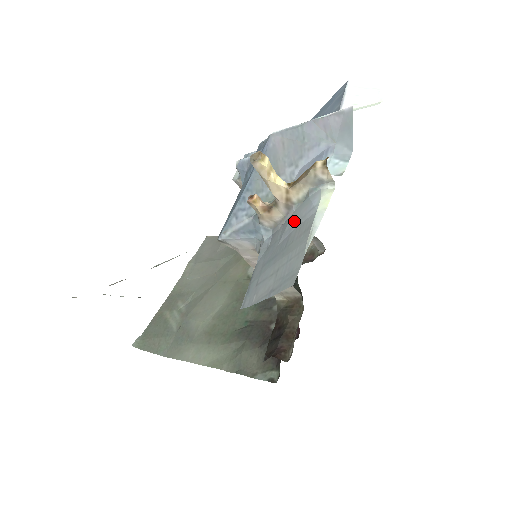
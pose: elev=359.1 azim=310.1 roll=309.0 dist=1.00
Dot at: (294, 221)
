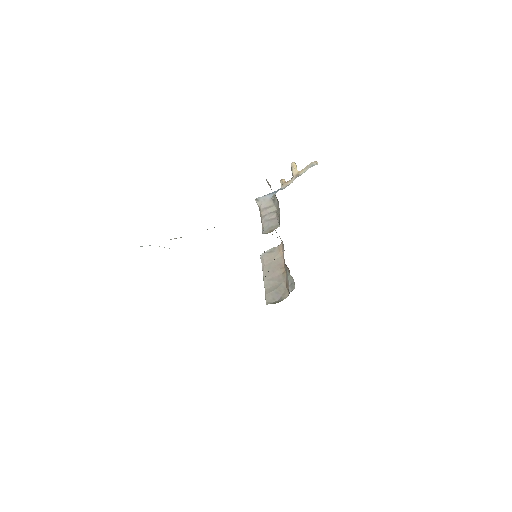
Dot at: occluded
